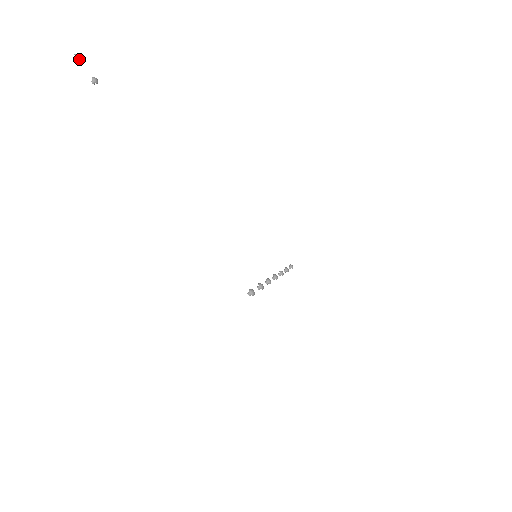
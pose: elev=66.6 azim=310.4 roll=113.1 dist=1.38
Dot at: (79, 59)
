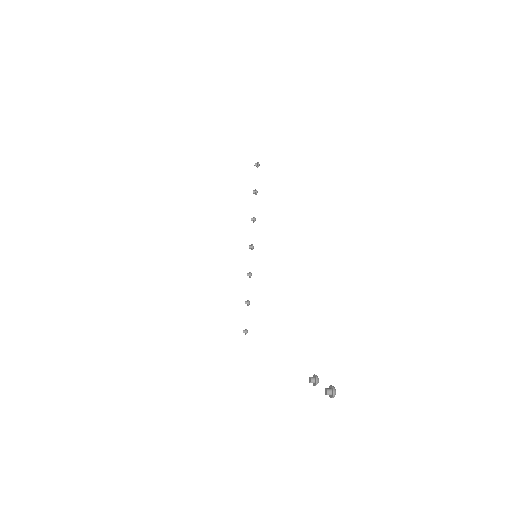
Dot at: (330, 392)
